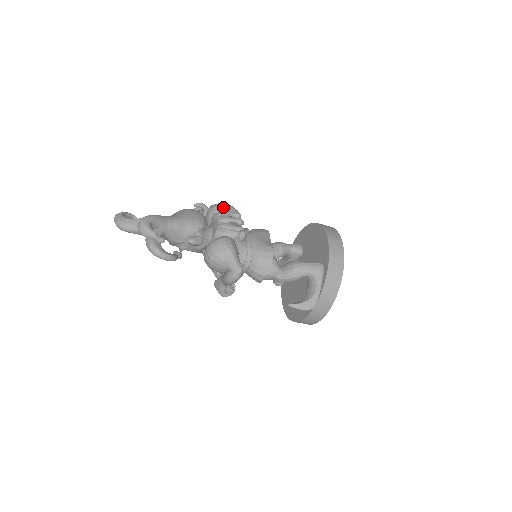
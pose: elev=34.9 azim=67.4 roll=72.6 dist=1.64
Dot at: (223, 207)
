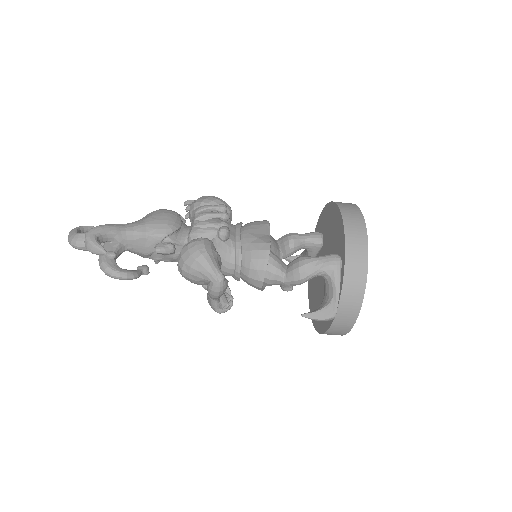
Dot at: (205, 201)
